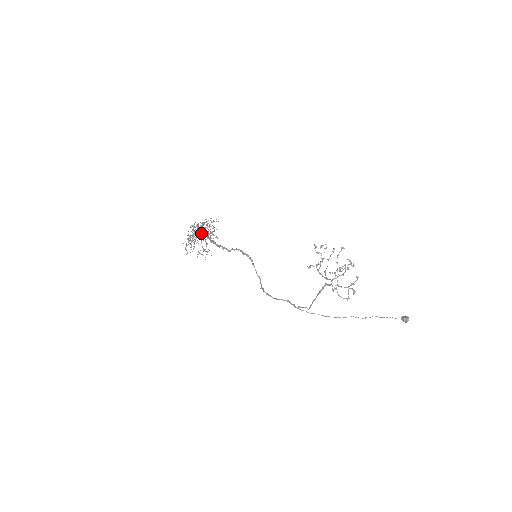
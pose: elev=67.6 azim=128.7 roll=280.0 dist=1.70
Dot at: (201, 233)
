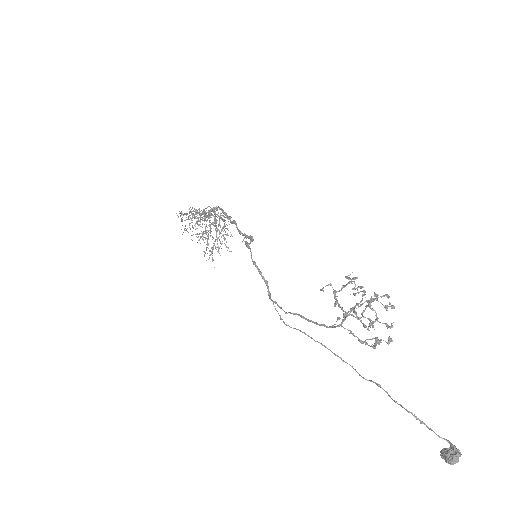
Dot at: occluded
